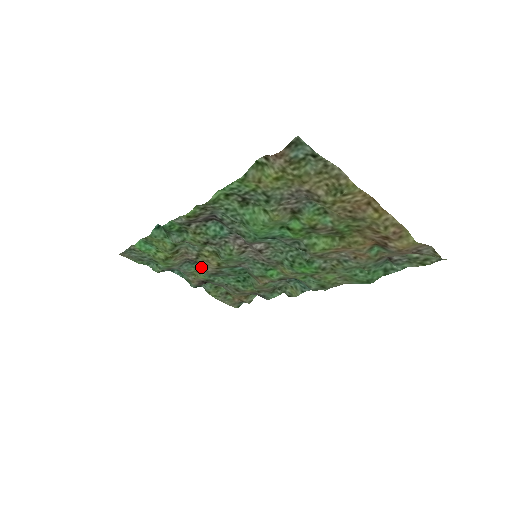
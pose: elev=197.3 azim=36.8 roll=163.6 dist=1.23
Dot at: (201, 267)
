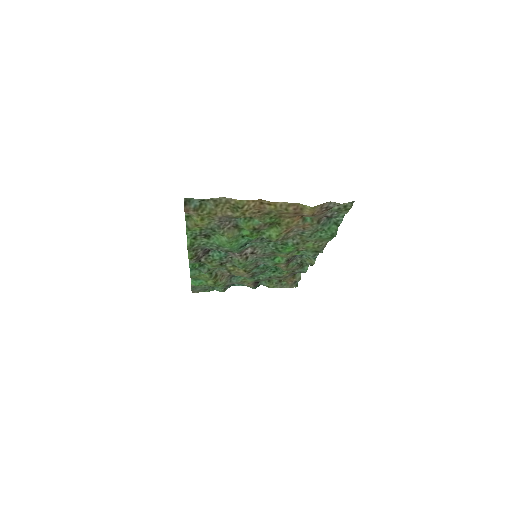
Dot at: occluded
